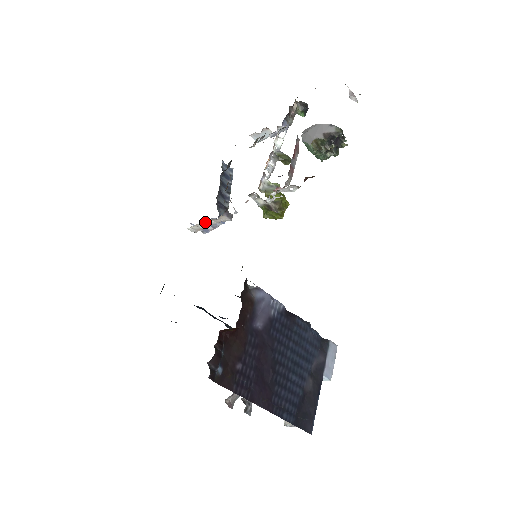
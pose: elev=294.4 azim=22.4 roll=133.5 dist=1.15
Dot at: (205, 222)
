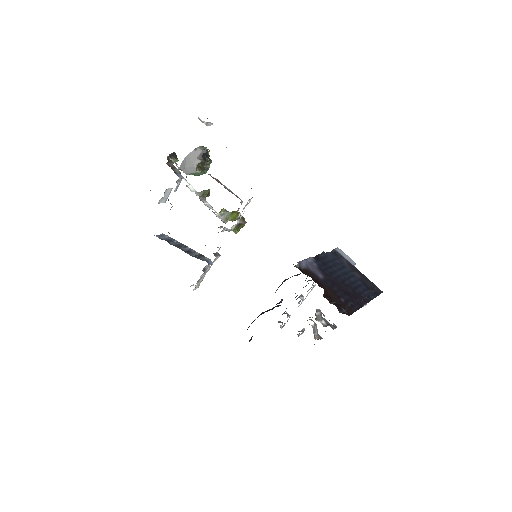
Dot at: (204, 274)
